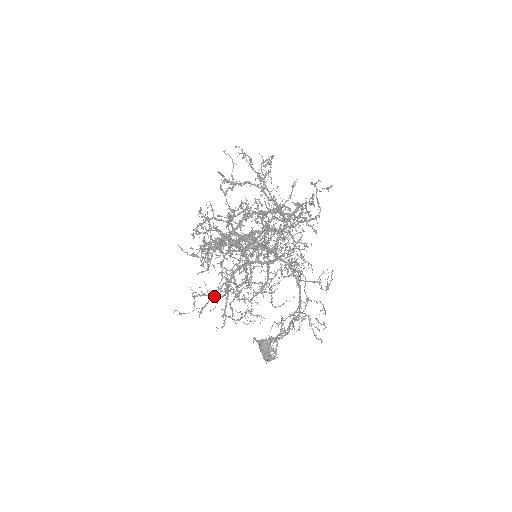
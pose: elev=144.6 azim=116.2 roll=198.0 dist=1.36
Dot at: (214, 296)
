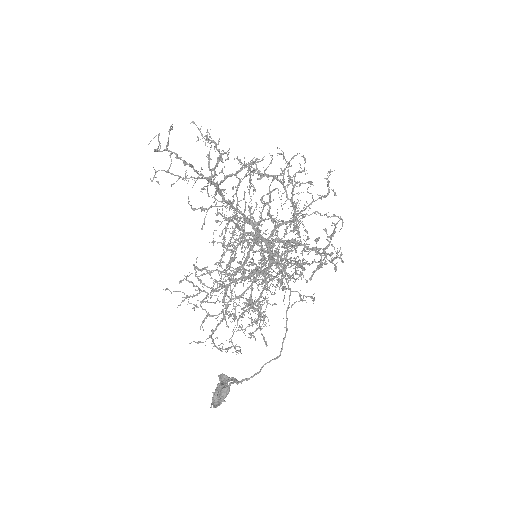
Dot at: (199, 279)
